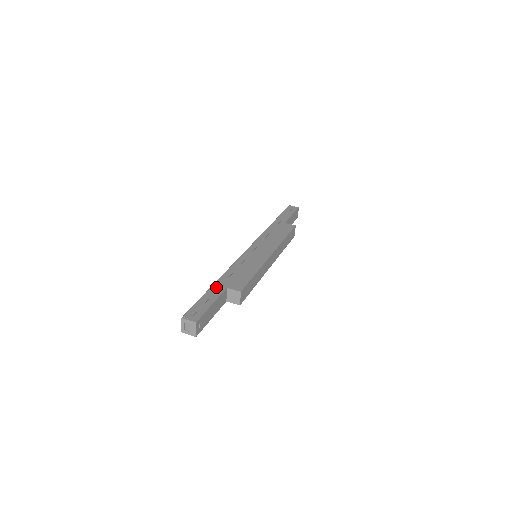
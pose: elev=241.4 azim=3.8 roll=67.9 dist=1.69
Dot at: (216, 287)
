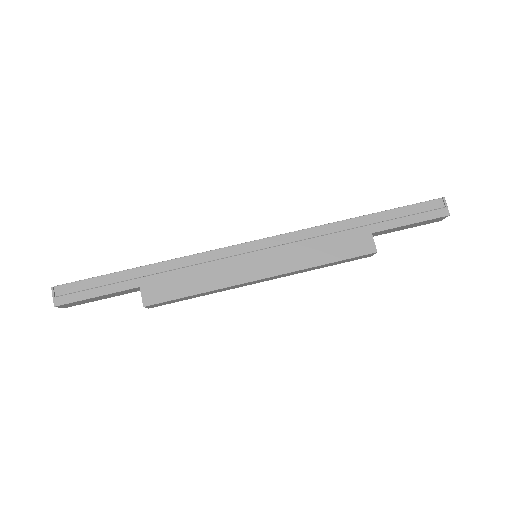
Dot at: (131, 275)
